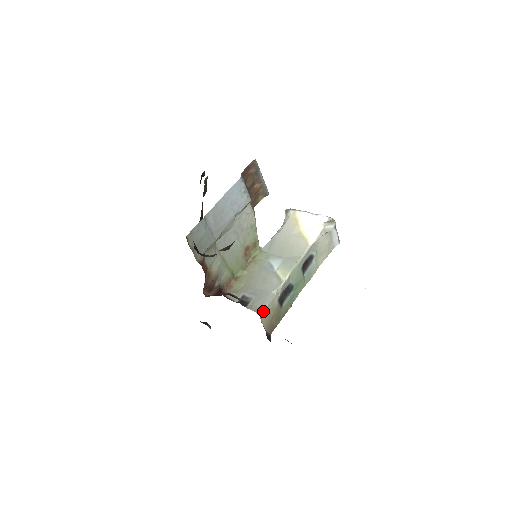
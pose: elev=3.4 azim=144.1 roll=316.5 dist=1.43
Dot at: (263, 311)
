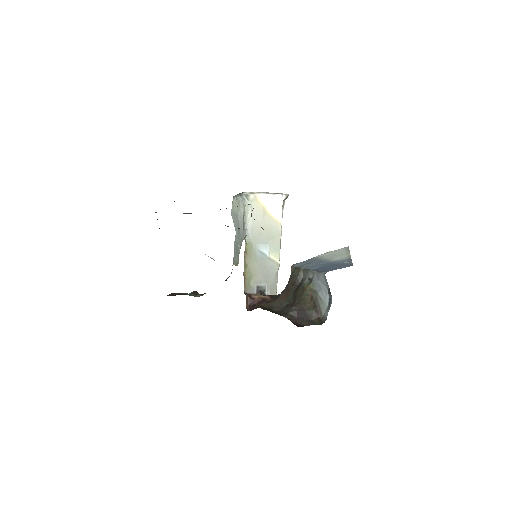
Dot at: occluded
